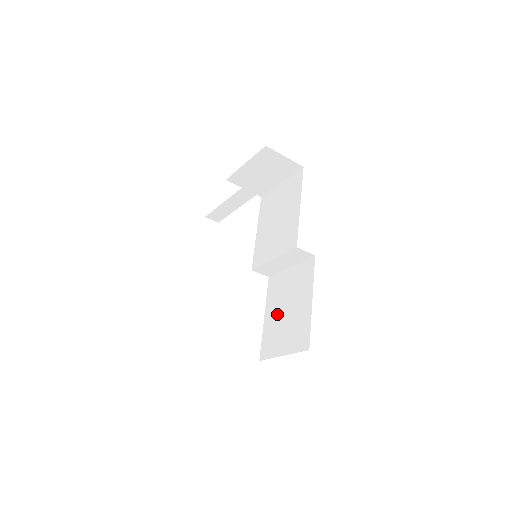
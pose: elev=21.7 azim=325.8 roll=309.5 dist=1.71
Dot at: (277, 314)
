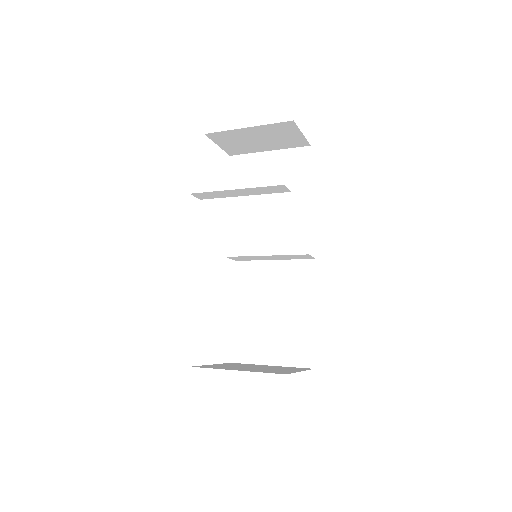
Dot at: (257, 313)
